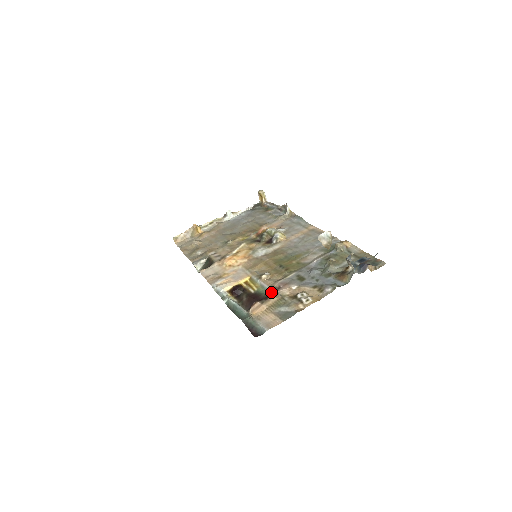
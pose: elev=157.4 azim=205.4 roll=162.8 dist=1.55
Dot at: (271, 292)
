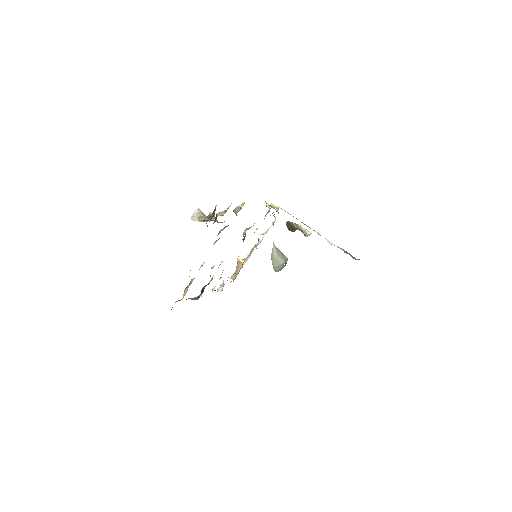
Dot at: occluded
